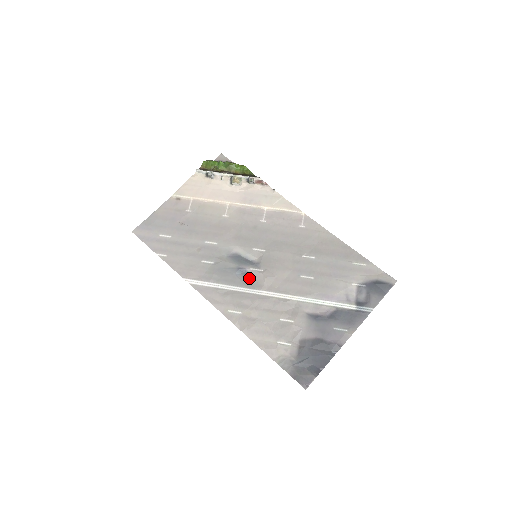
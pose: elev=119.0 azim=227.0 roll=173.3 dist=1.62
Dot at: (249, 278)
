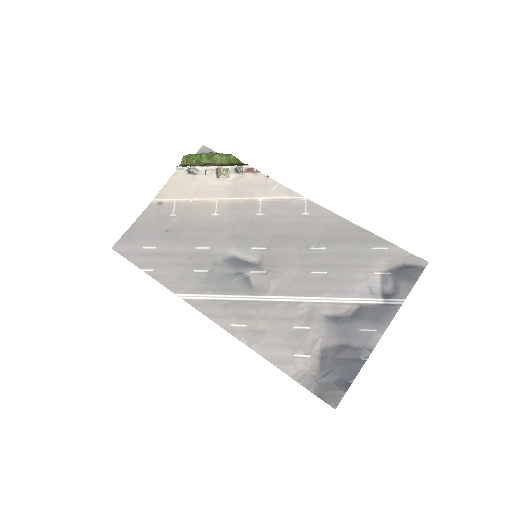
Dot at: (251, 283)
